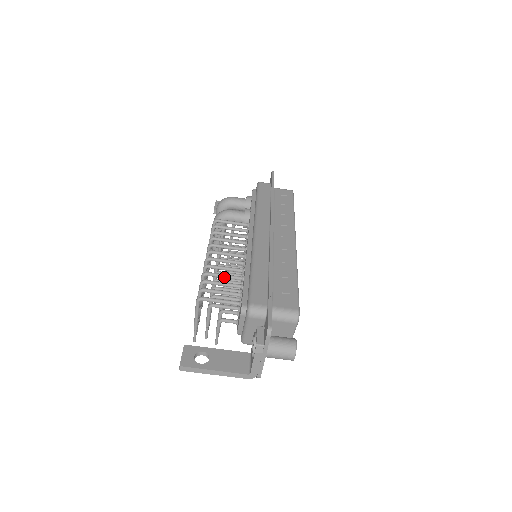
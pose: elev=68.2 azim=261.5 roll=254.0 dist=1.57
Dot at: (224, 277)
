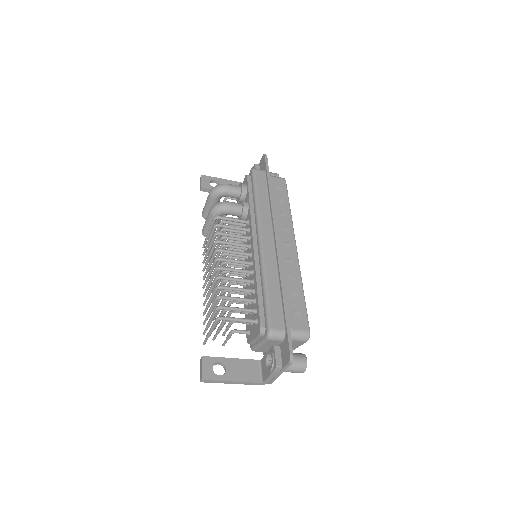
Dot at: (237, 290)
